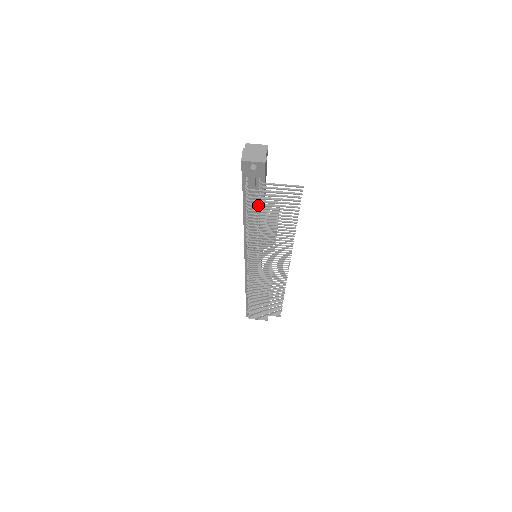
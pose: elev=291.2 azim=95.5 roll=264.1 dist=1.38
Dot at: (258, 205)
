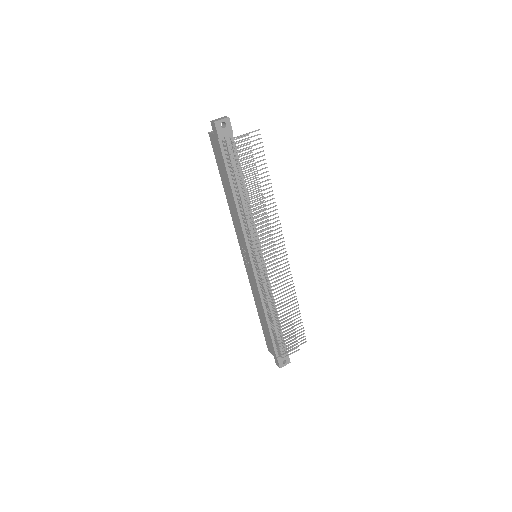
Dot at: (239, 157)
